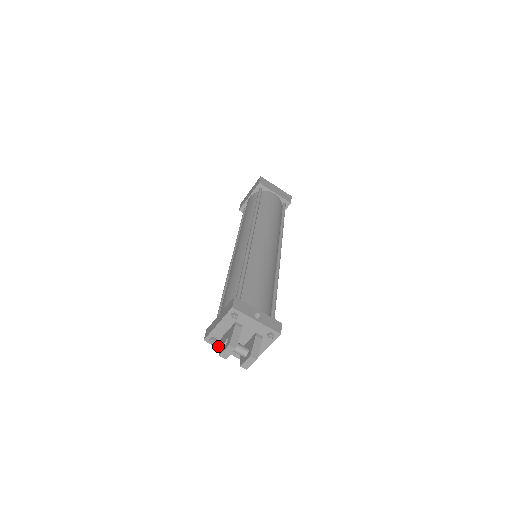
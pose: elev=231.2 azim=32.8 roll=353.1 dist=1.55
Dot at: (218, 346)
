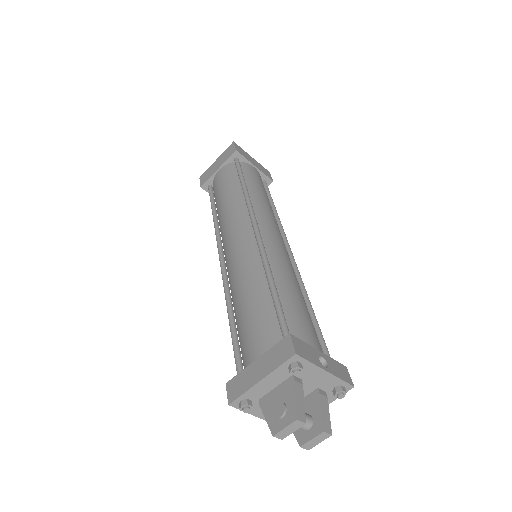
Dot at: occluded
